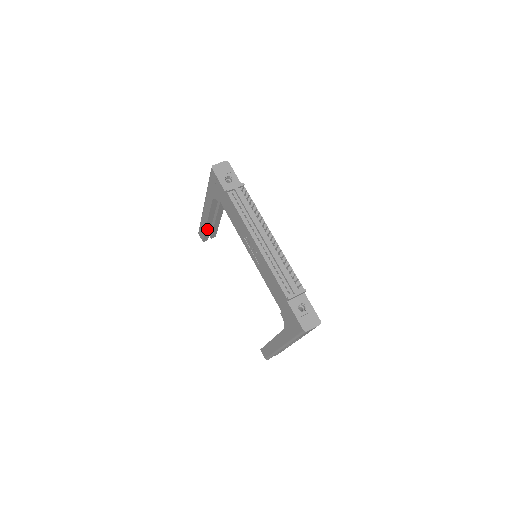
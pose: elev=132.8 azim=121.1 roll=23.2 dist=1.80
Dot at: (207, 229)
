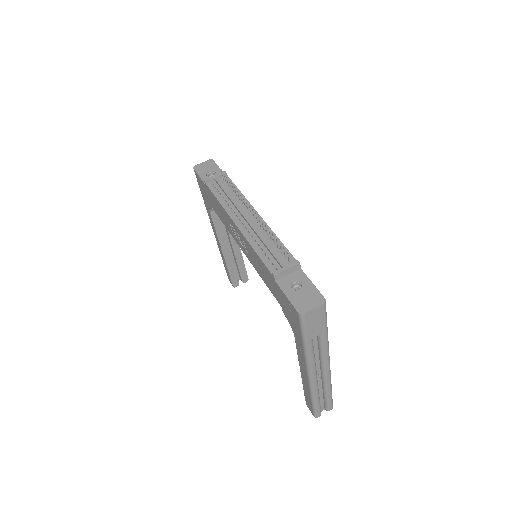
Dot at: (229, 265)
